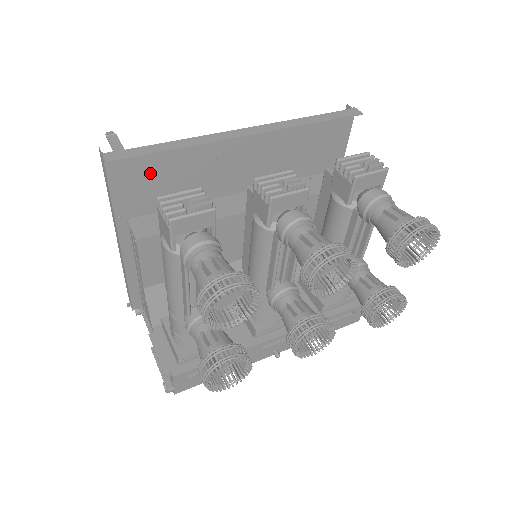
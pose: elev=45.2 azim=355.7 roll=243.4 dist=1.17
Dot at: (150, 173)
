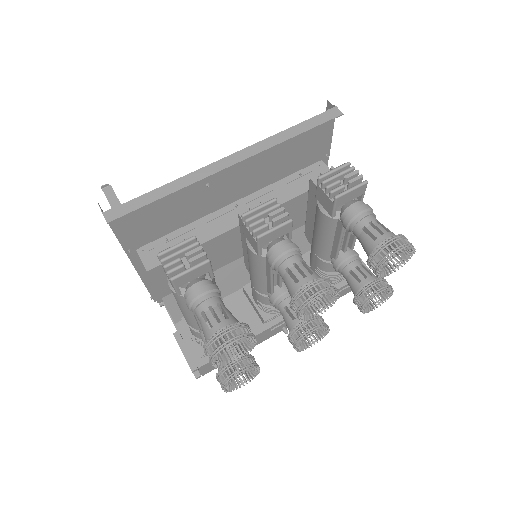
Dot at: (148, 213)
